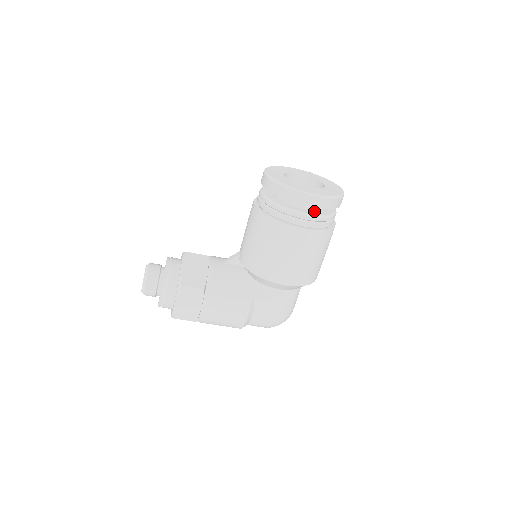
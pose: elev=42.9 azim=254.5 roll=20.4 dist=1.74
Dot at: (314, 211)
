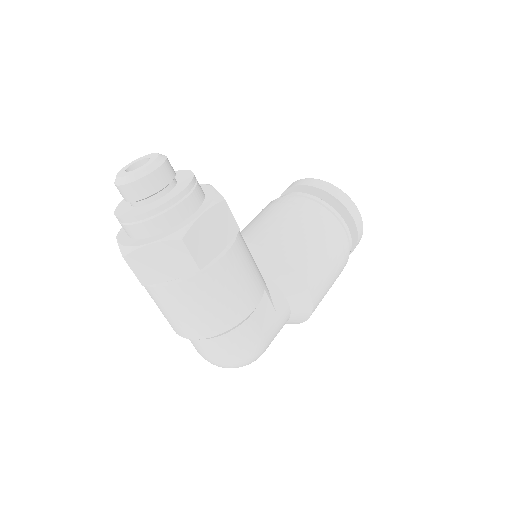
Dot at: occluded
